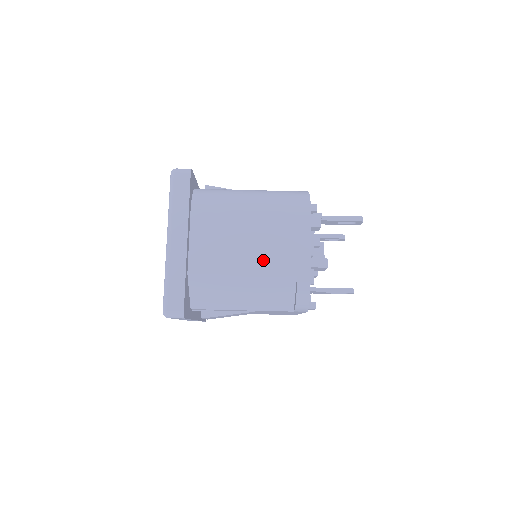
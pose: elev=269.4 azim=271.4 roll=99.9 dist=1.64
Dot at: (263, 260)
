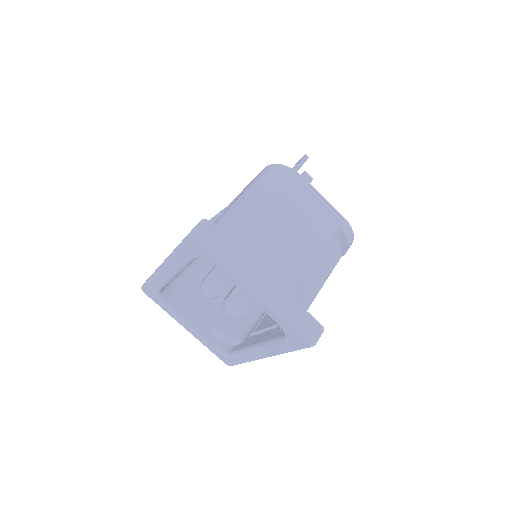
Dot at: (313, 236)
